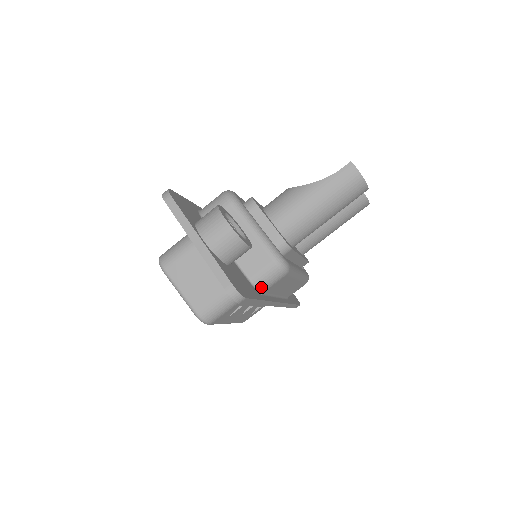
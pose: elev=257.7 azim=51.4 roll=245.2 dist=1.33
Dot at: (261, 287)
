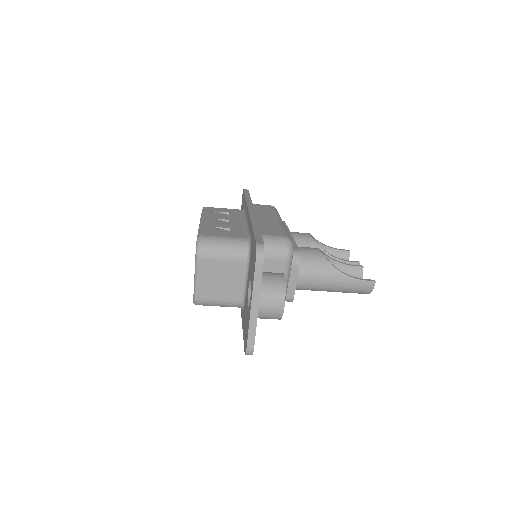
Dot at: occluded
